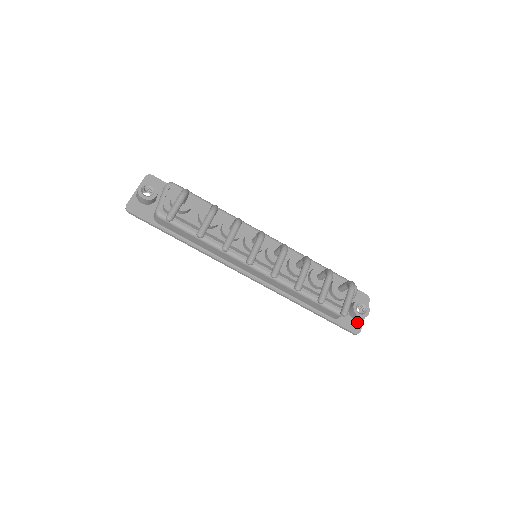
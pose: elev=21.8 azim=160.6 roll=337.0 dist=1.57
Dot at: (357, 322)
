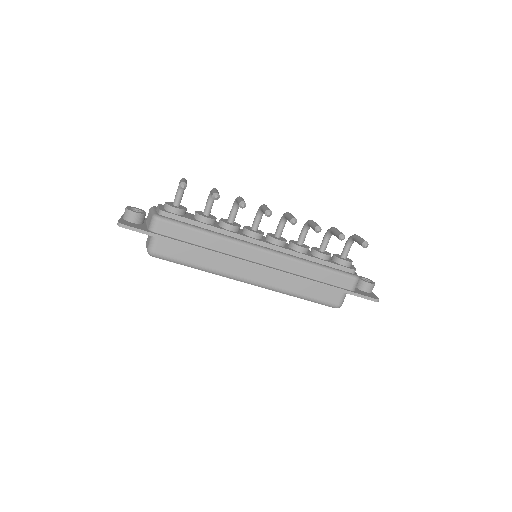
Dot at: (370, 294)
